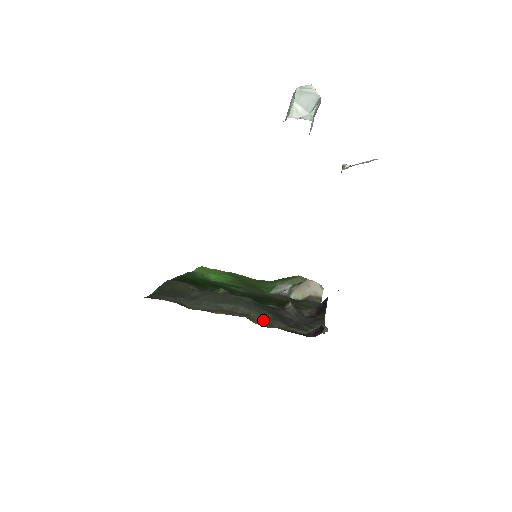
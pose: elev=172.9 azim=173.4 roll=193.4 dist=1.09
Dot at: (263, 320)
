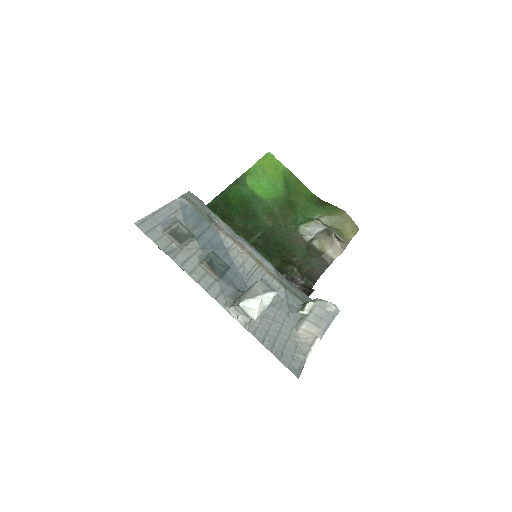
Dot at: occluded
